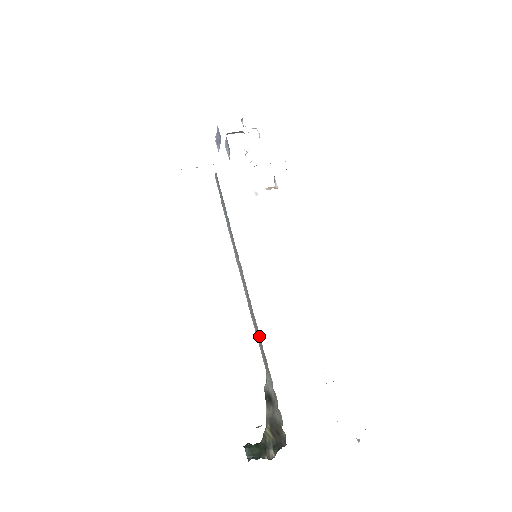
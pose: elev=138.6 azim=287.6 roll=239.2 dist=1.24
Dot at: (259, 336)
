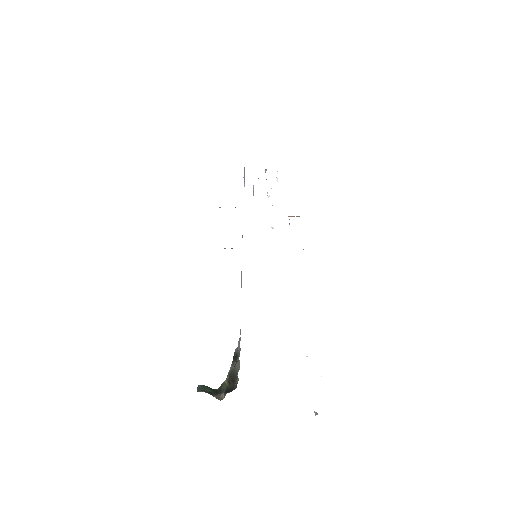
Dot at: occluded
